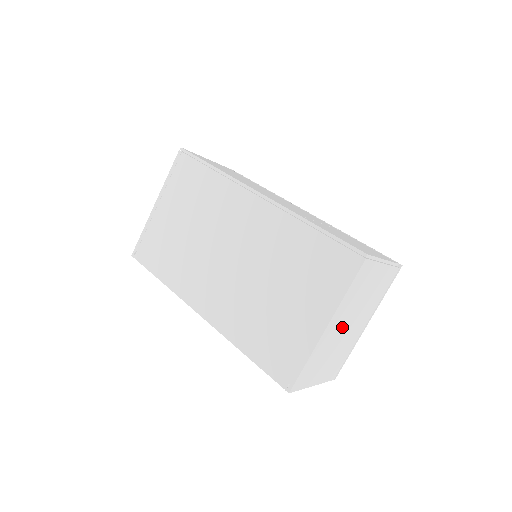
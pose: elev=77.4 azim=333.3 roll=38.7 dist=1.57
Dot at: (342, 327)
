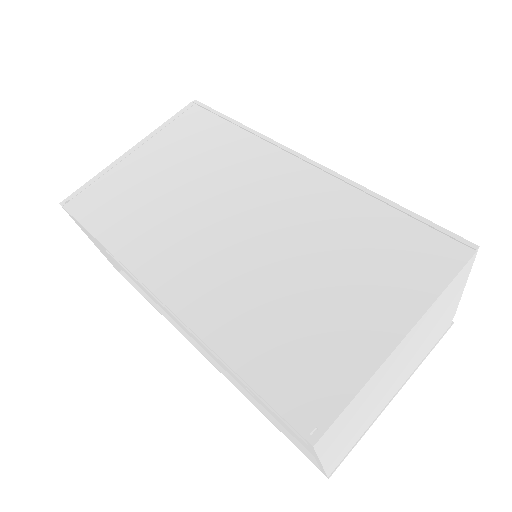
Dot at: (397, 365)
